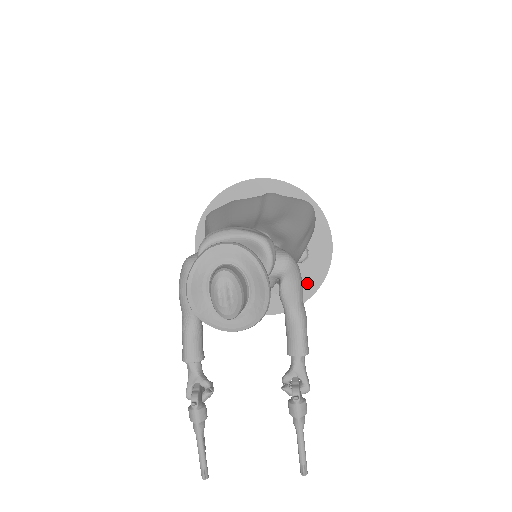
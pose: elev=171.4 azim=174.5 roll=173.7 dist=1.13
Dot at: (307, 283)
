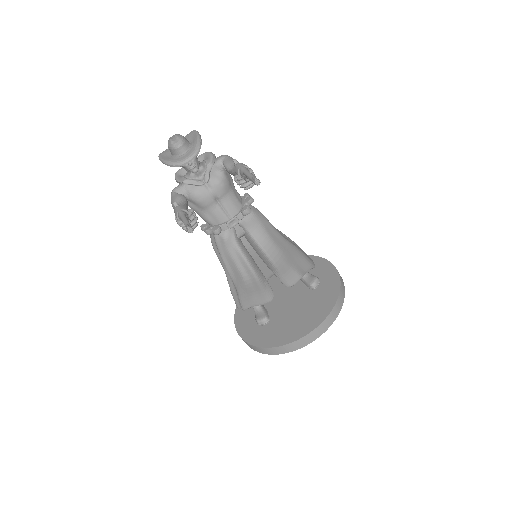
Dot at: (329, 295)
